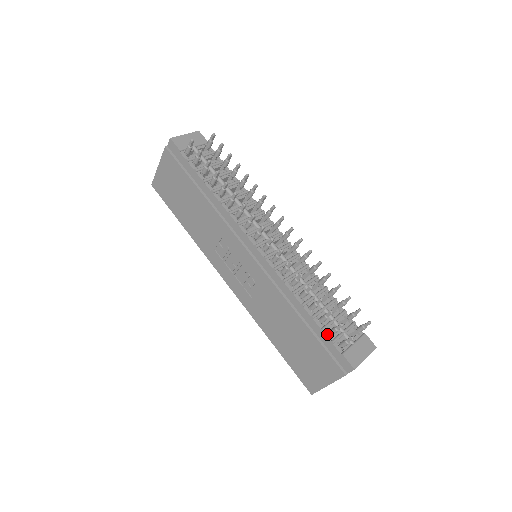
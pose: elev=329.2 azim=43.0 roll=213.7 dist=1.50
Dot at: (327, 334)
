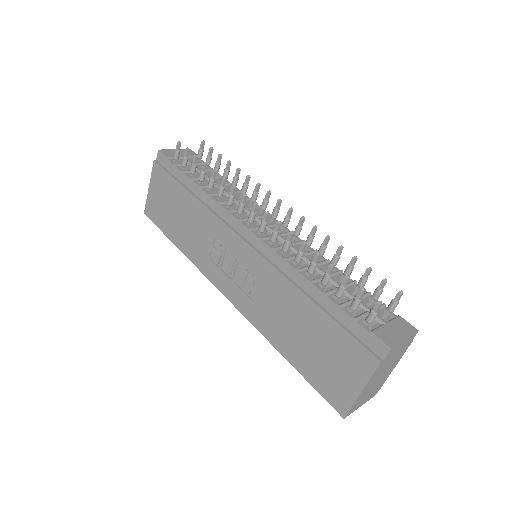
Dot at: (347, 311)
